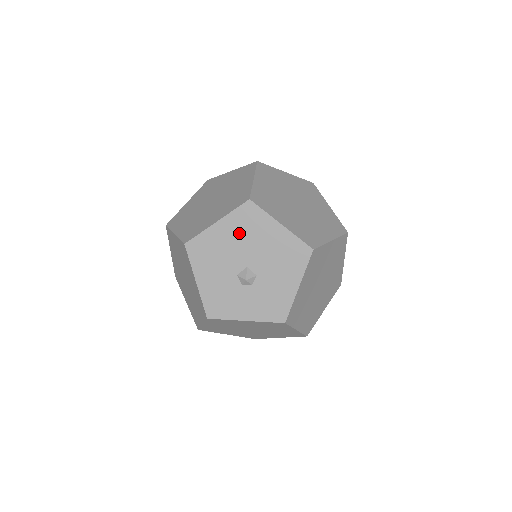
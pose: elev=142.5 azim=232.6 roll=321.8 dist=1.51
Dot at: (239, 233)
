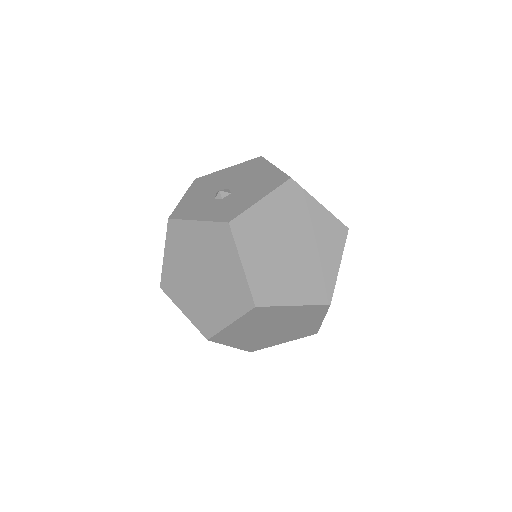
Dot at: (239, 172)
